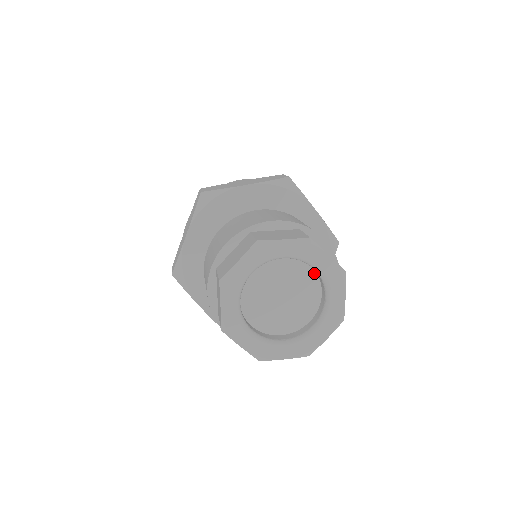
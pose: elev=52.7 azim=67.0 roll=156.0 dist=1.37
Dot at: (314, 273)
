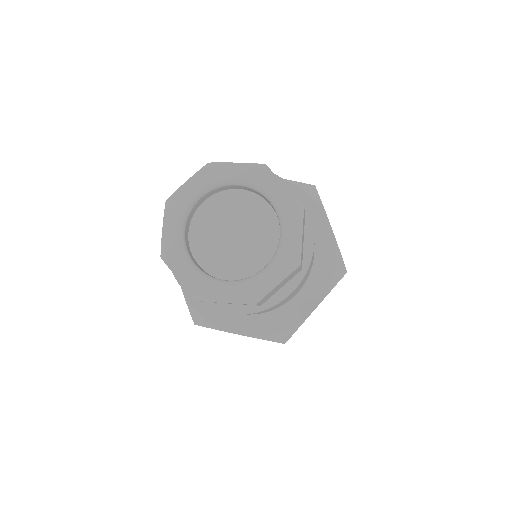
Dot at: (246, 192)
